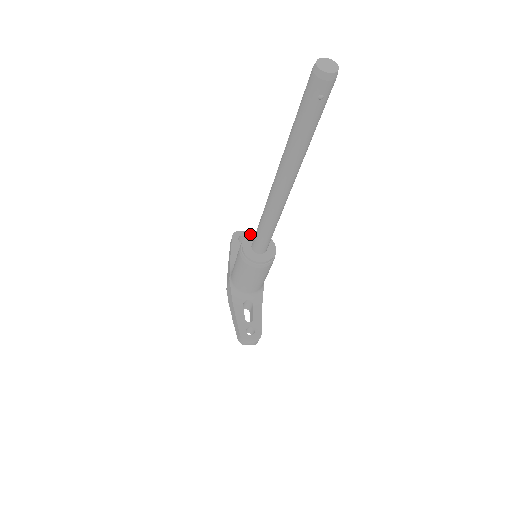
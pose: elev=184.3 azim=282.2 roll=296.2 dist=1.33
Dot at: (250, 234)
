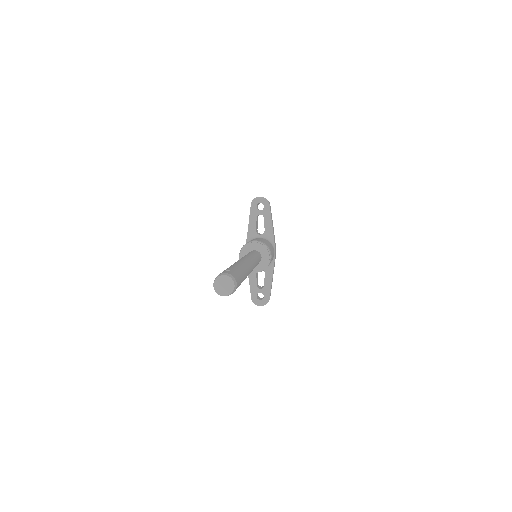
Dot at: (247, 244)
